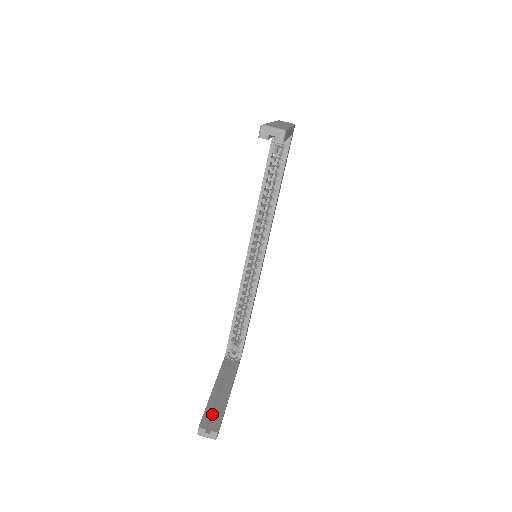
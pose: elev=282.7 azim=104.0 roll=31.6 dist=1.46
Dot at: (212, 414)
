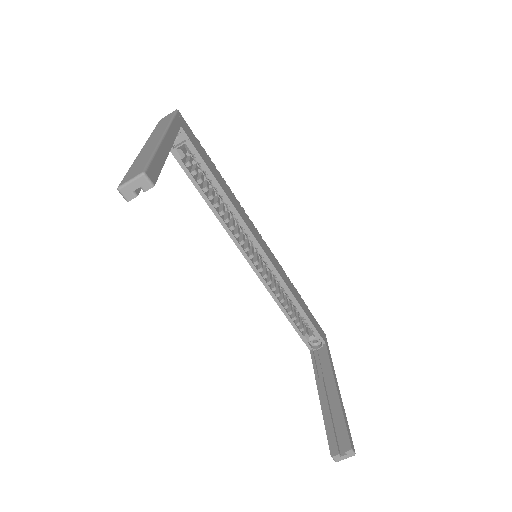
Dot at: (335, 429)
